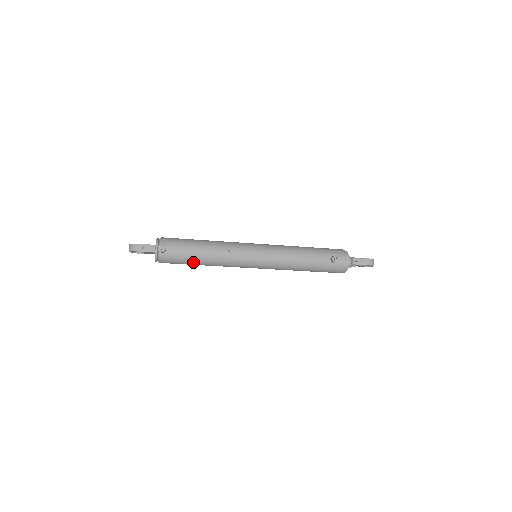
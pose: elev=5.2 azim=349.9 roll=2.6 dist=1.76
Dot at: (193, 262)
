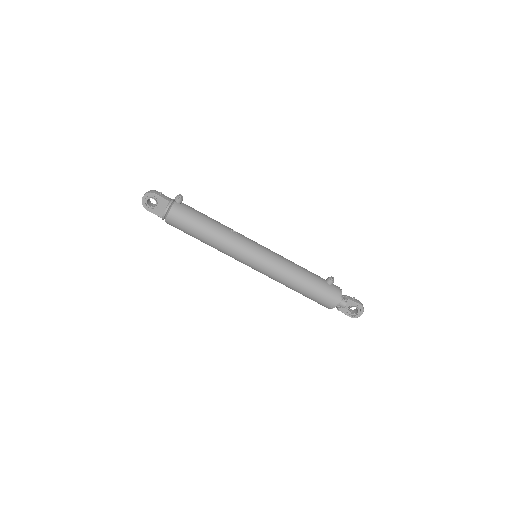
Dot at: (201, 225)
